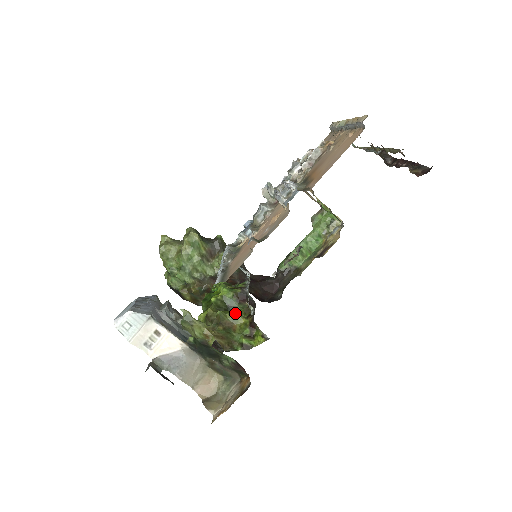
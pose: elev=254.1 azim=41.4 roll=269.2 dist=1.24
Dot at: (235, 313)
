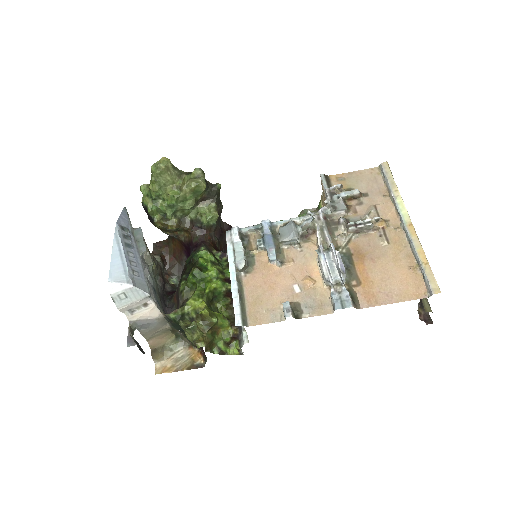
Dot at: (224, 319)
